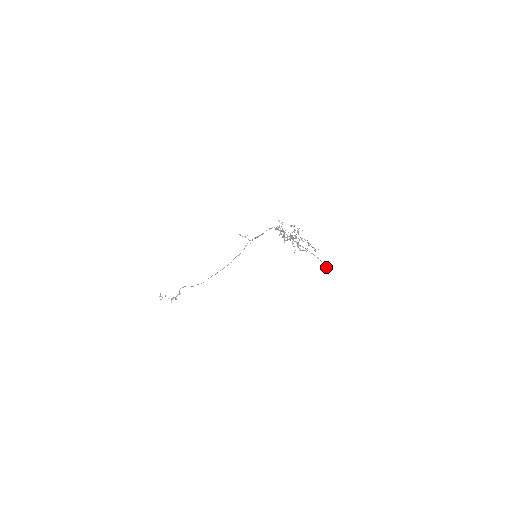
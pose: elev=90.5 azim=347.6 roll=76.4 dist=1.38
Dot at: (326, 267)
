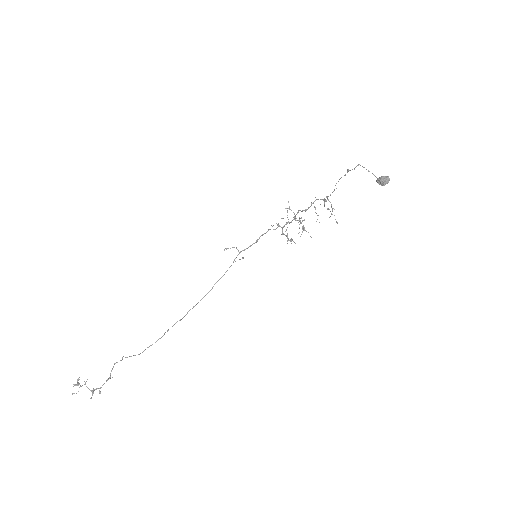
Dot at: (383, 177)
